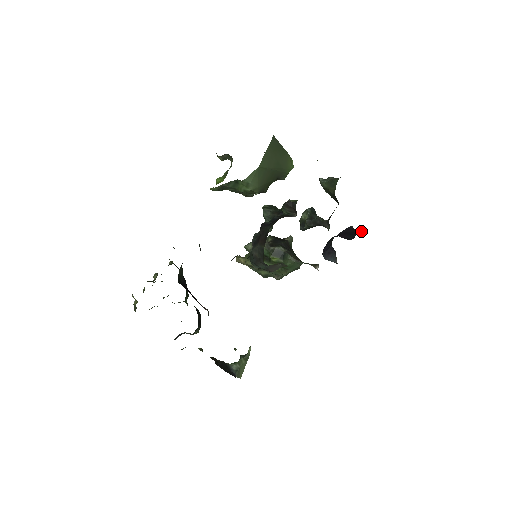
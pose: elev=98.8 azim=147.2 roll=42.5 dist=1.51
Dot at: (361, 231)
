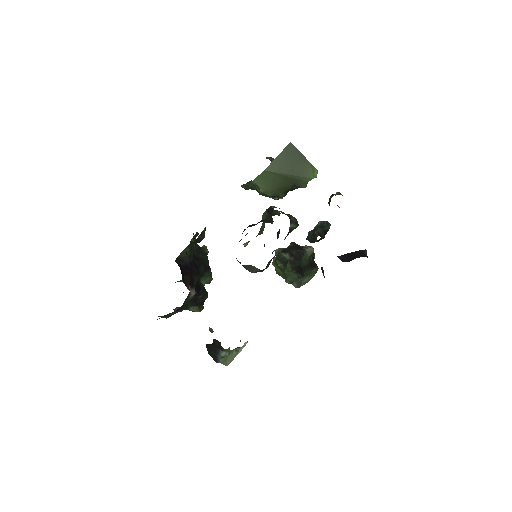
Dot at: (364, 256)
